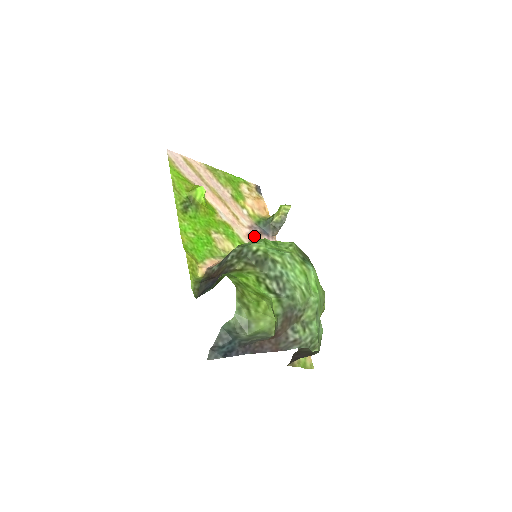
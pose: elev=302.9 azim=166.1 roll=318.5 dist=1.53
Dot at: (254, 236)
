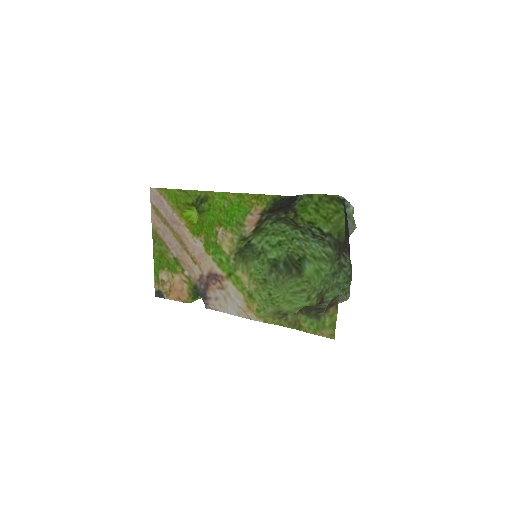
Dot at: (210, 280)
